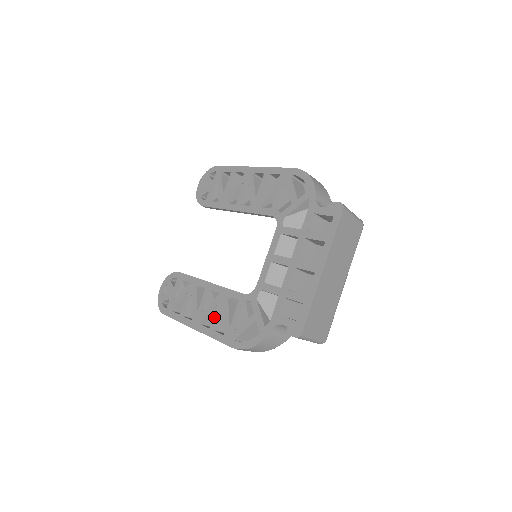
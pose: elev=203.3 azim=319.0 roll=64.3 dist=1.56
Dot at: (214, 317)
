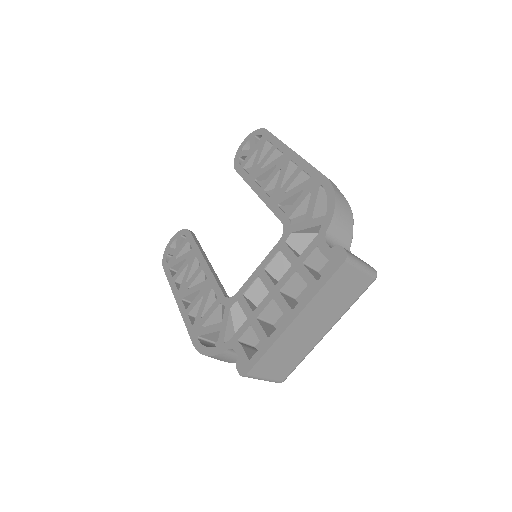
Dot at: (193, 301)
